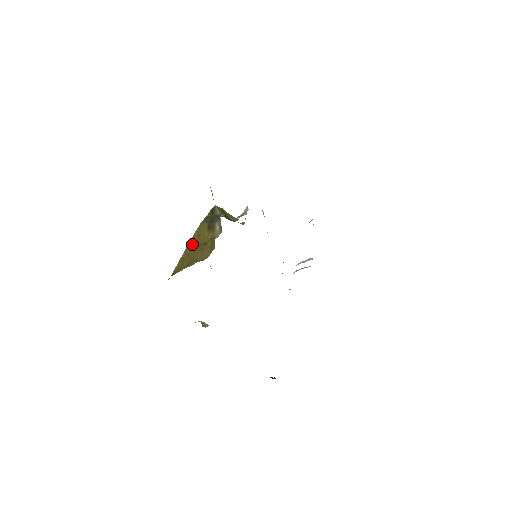
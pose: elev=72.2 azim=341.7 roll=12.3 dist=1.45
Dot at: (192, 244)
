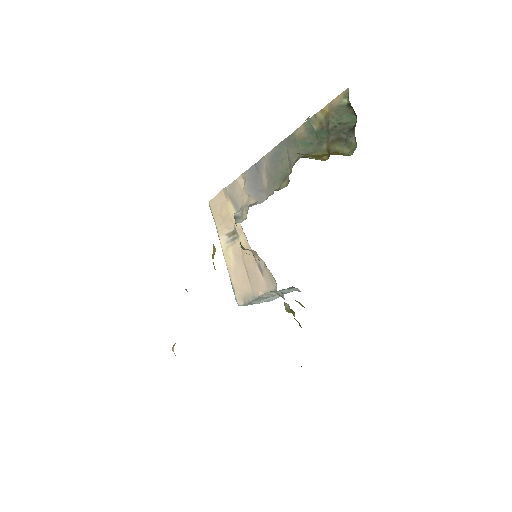
Dot at: (308, 154)
